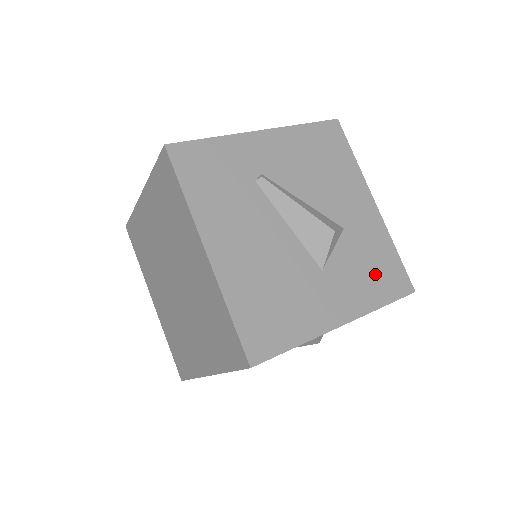
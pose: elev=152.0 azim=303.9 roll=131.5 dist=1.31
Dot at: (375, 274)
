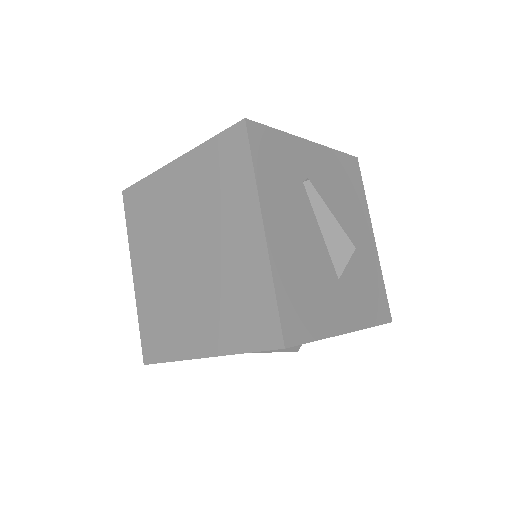
Dot at: (370, 297)
